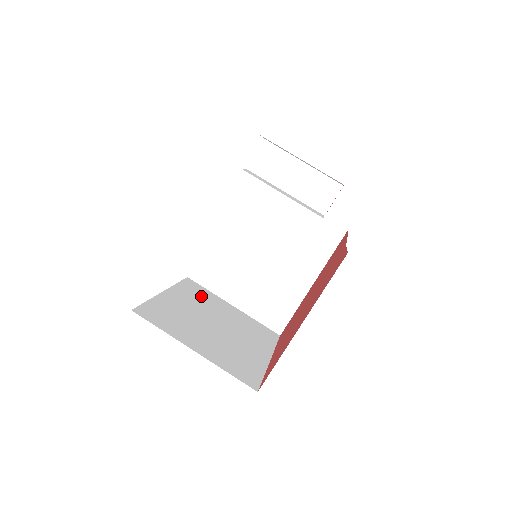
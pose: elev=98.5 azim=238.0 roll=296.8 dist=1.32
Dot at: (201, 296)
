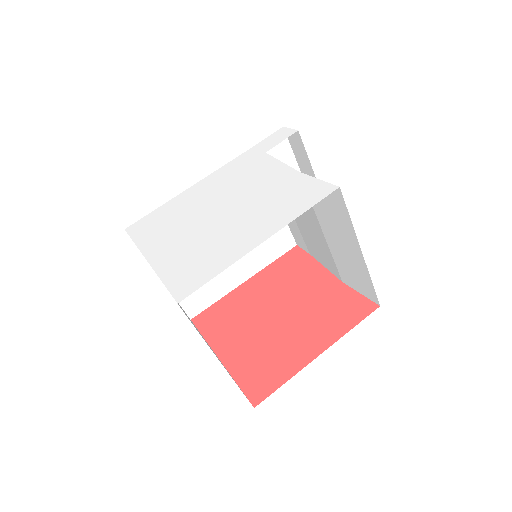
Dot at: occluded
